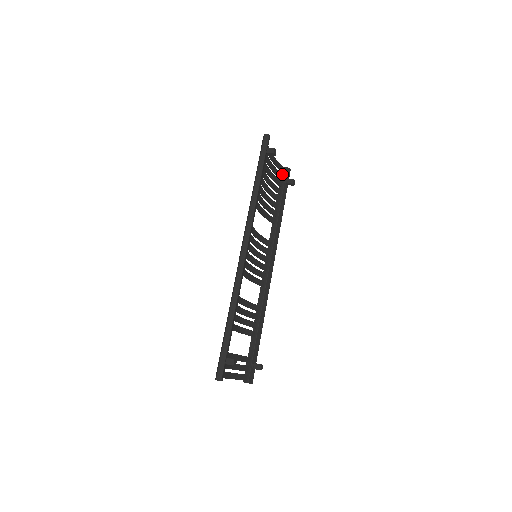
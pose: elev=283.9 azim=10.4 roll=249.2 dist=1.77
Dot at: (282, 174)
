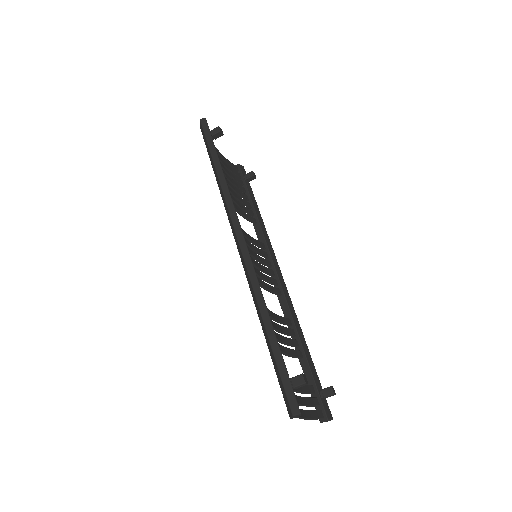
Dot at: (237, 172)
